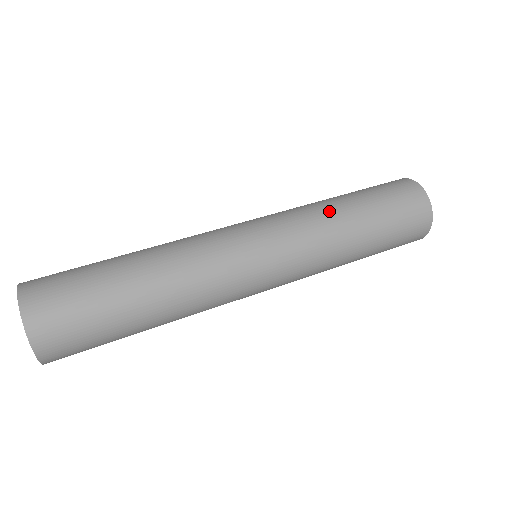
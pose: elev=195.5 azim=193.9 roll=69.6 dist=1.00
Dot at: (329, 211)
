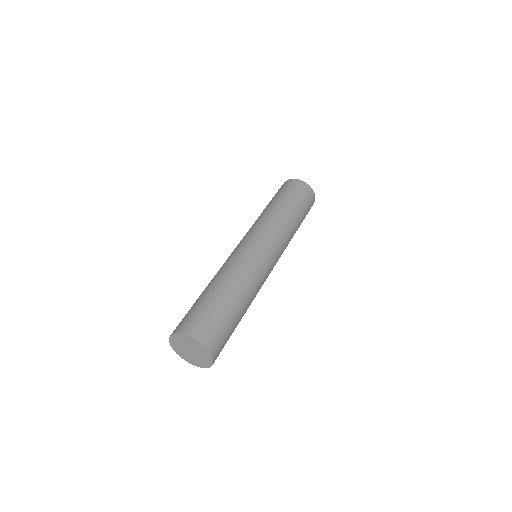
Dot at: (291, 226)
